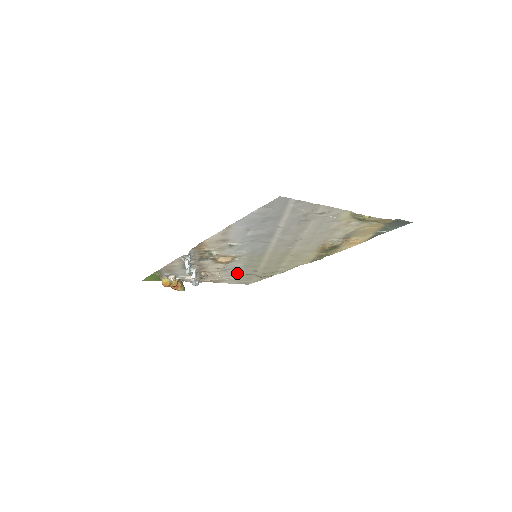
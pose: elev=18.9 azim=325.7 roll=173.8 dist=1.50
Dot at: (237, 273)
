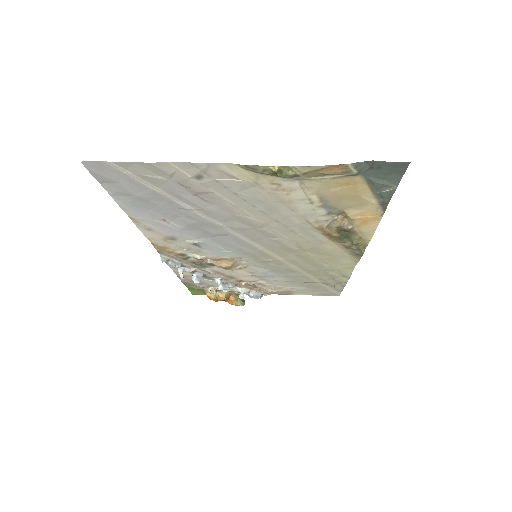
Dot at: (288, 281)
